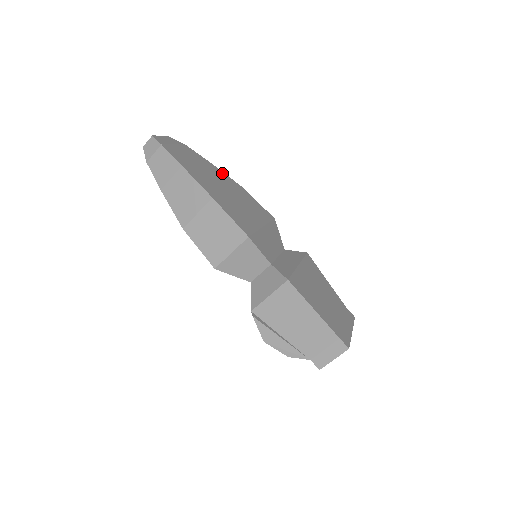
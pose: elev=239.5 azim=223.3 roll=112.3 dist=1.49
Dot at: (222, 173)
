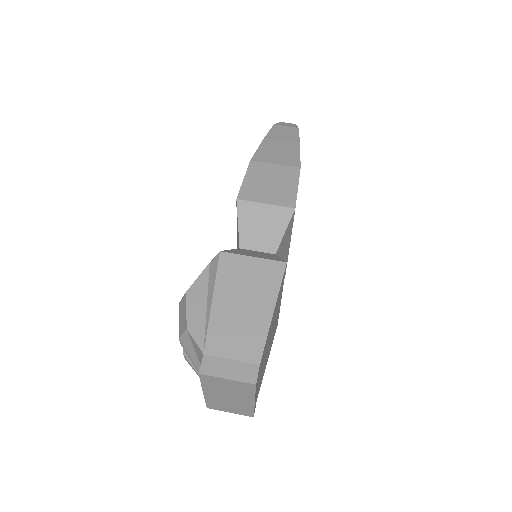
Dot at: occluded
